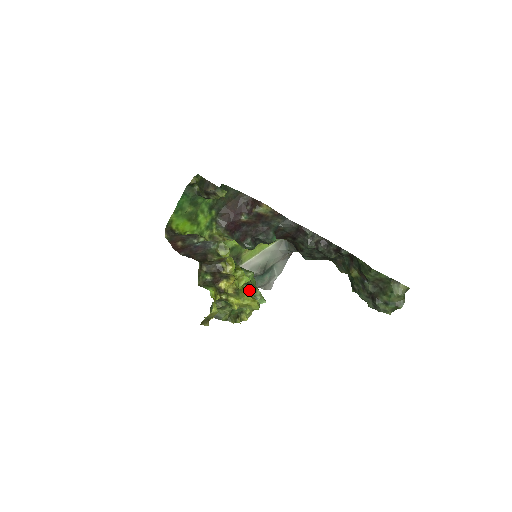
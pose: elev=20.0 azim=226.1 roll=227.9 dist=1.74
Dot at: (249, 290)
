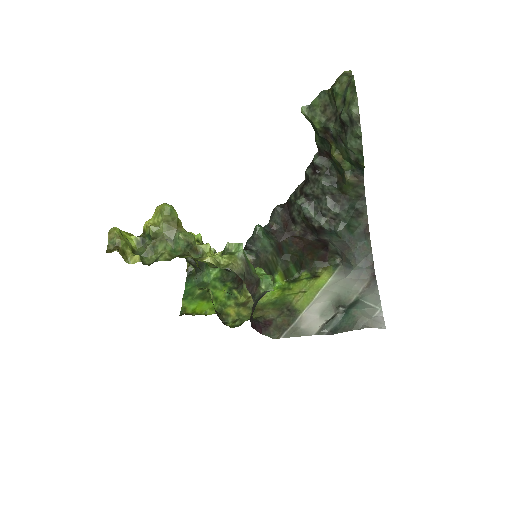
Dot at: occluded
